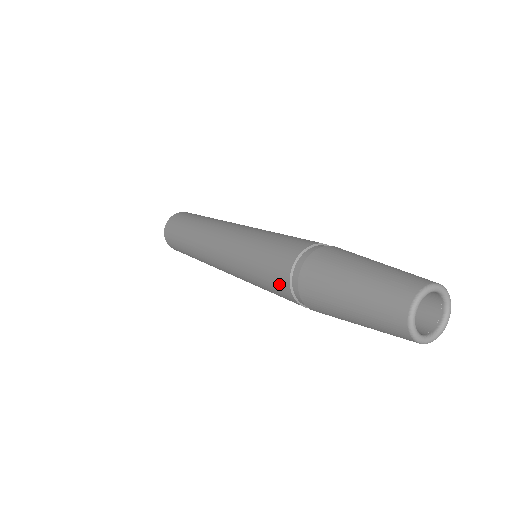
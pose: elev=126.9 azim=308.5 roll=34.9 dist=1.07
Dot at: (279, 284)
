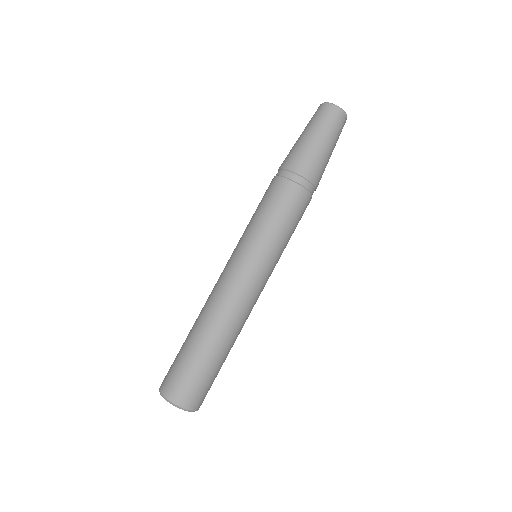
Dot at: (284, 191)
